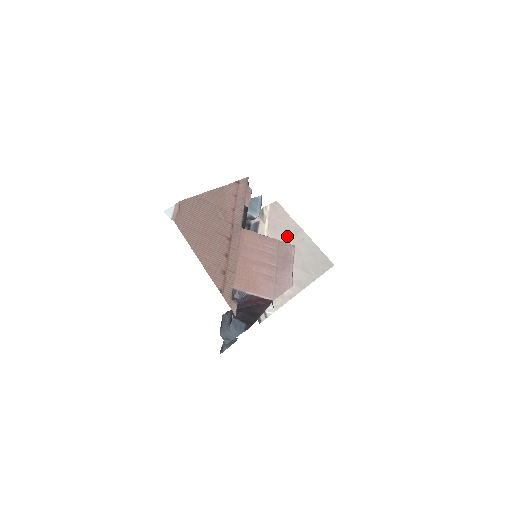
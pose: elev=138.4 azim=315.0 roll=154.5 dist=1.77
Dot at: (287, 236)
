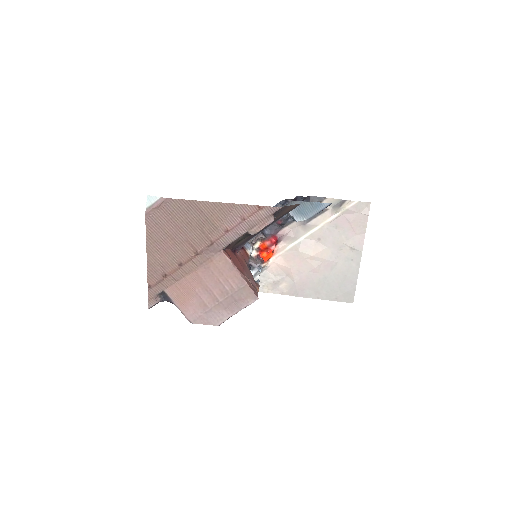
Dot at: (339, 244)
